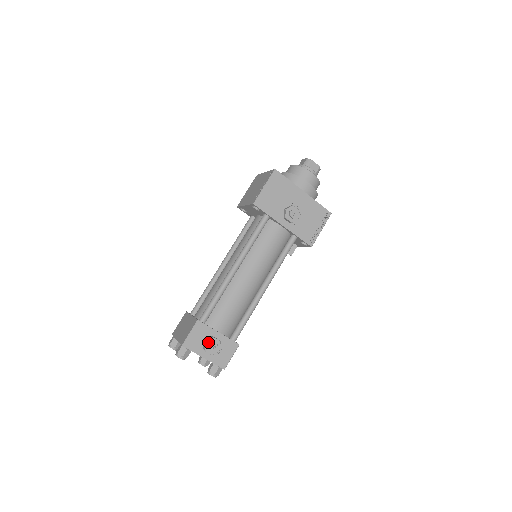
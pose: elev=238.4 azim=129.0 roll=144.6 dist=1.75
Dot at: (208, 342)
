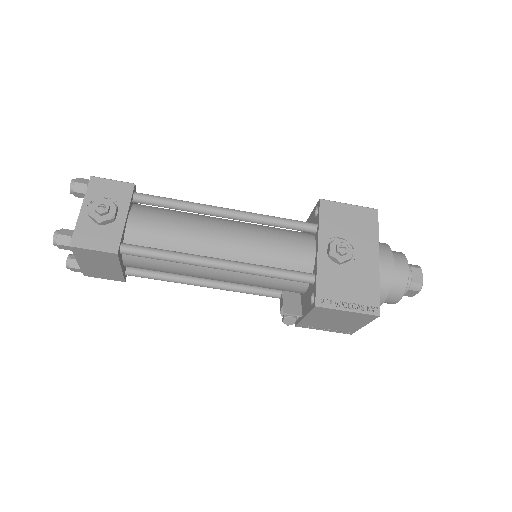
Dot at: (107, 201)
